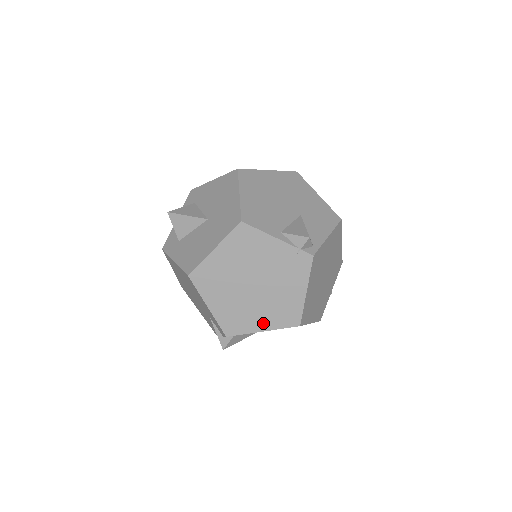
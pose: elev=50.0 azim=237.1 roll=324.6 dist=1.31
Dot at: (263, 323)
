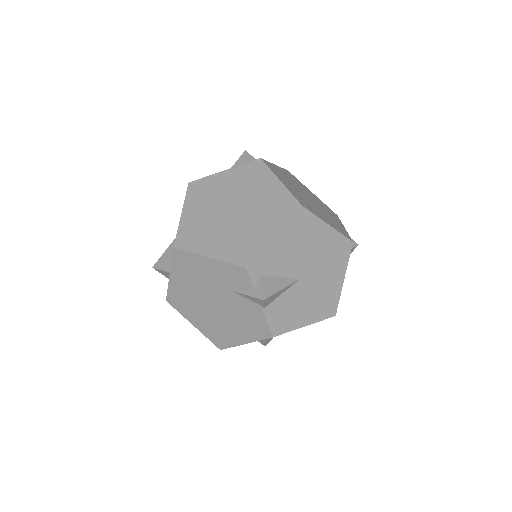
Dot at: (268, 230)
